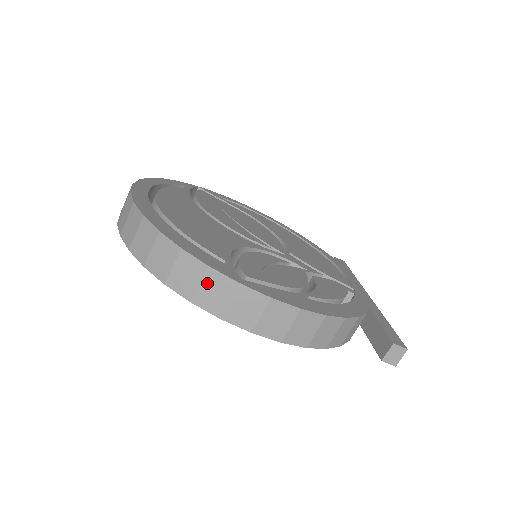
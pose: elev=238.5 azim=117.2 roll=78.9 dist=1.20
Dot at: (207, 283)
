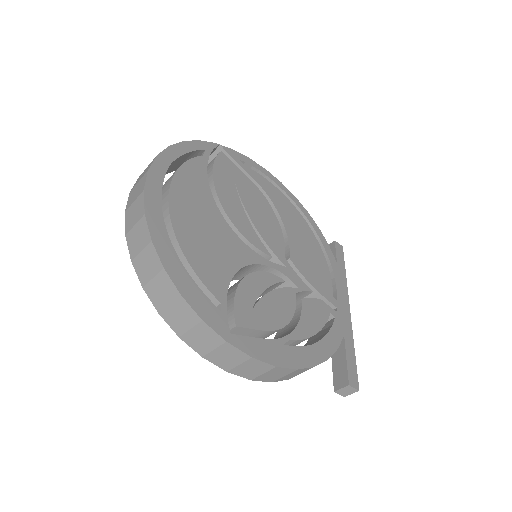
Dot at: (198, 331)
